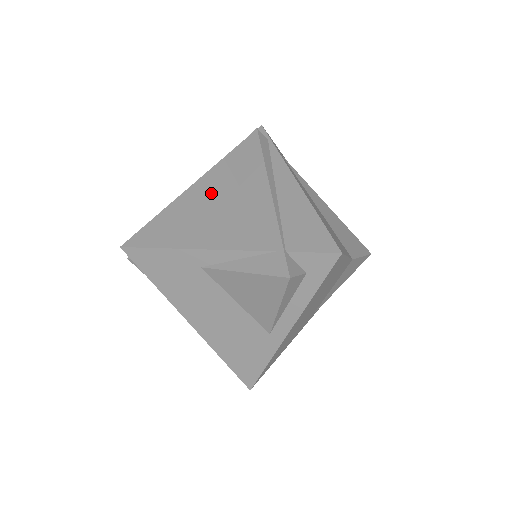
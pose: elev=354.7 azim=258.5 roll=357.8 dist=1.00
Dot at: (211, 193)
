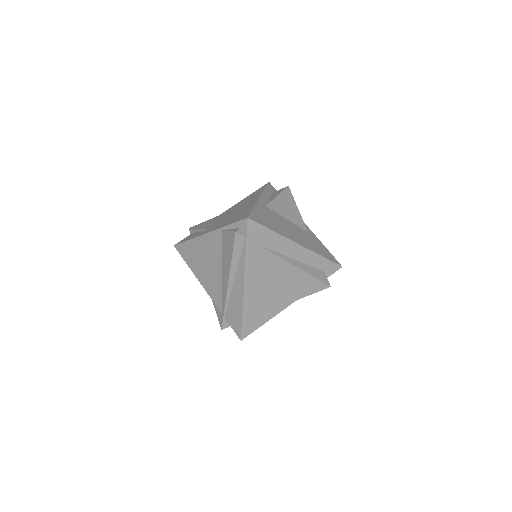
Dot at: (210, 251)
